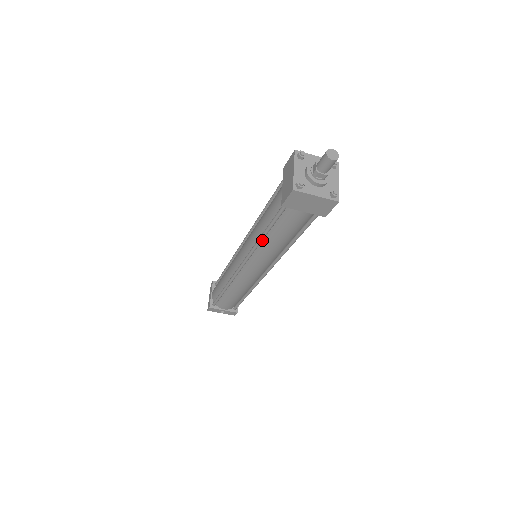
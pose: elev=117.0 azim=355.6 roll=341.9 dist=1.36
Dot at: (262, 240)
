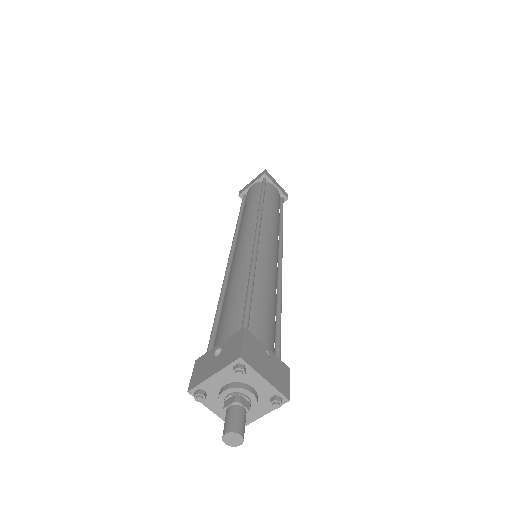
Dot at: occluded
